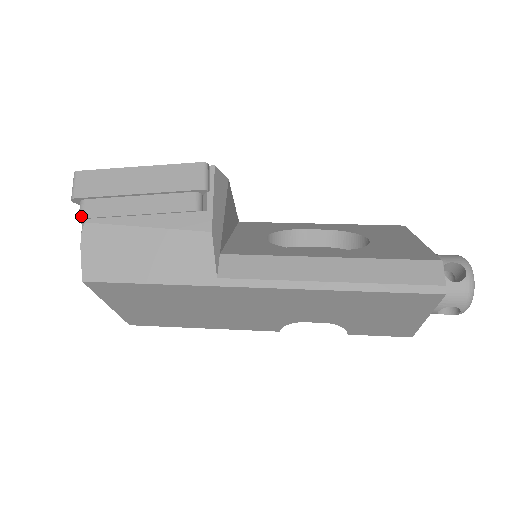
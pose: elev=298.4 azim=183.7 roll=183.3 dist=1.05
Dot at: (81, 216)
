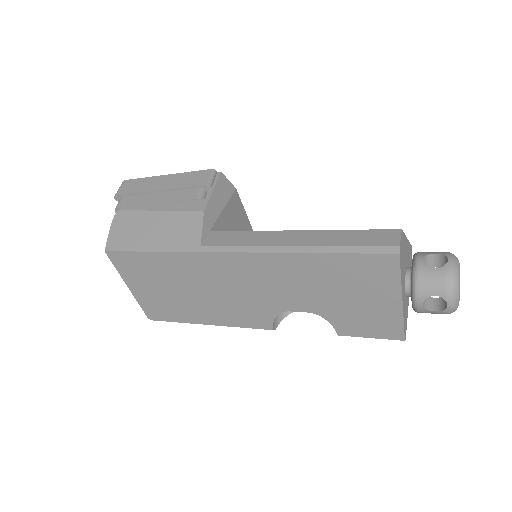
Dot at: (117, 206)
